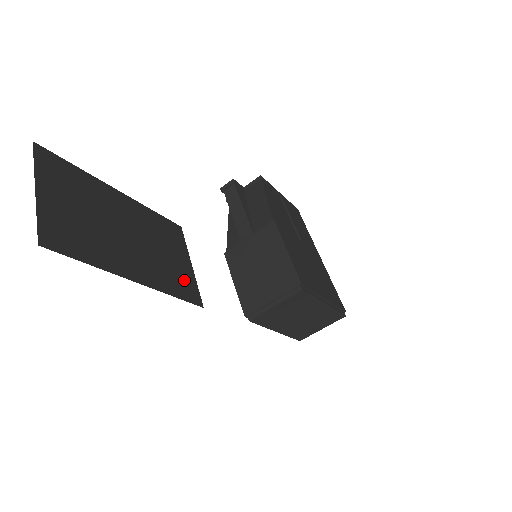
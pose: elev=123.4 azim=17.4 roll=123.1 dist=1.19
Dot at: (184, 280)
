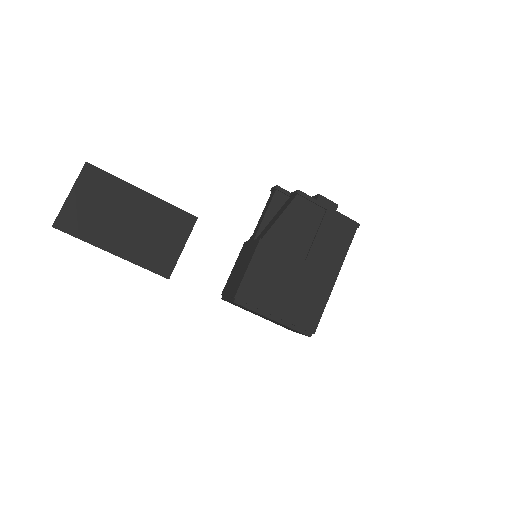
Dot at: (163, 258)
